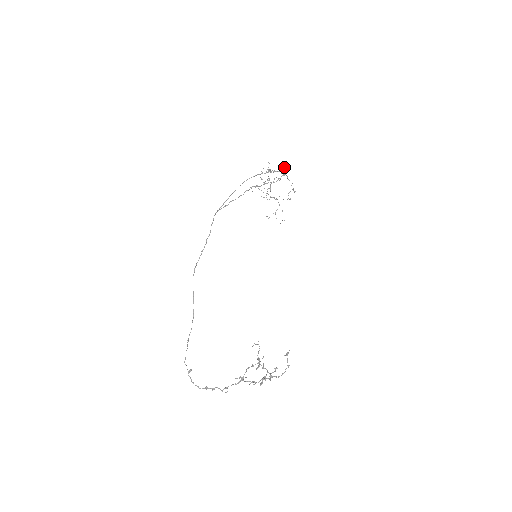
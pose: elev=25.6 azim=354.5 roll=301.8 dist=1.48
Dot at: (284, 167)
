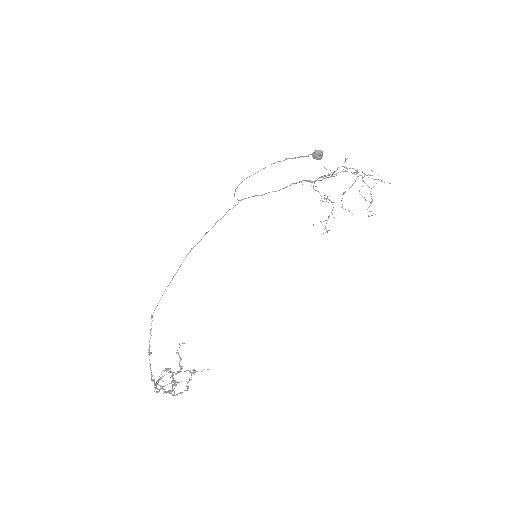
Dot at: (318, 150)
